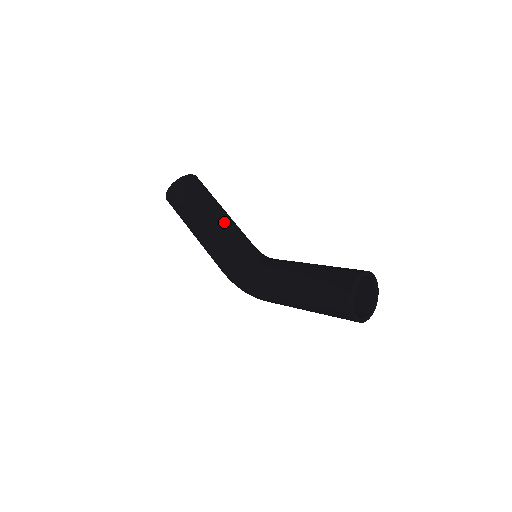
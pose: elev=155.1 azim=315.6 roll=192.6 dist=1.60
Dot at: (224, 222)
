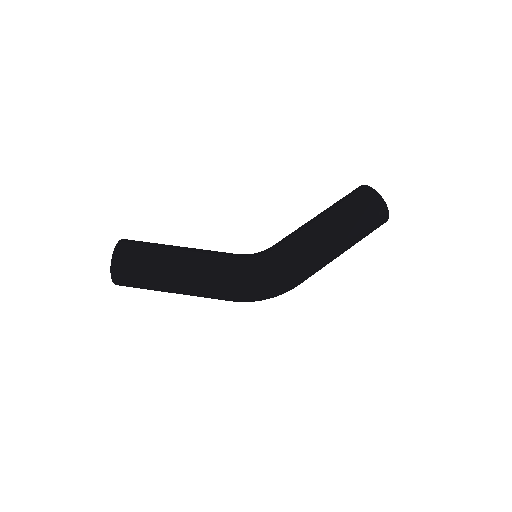
Dot at: occluded
